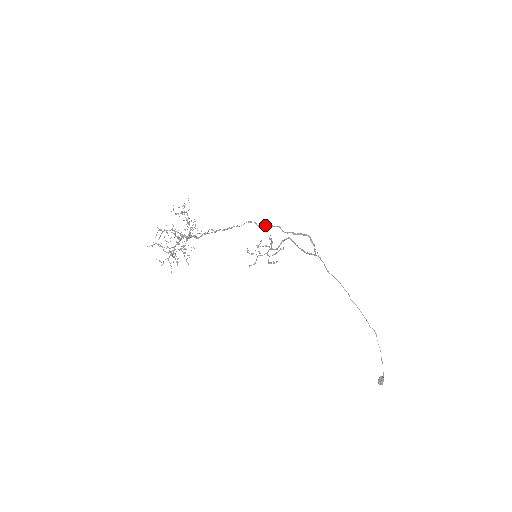
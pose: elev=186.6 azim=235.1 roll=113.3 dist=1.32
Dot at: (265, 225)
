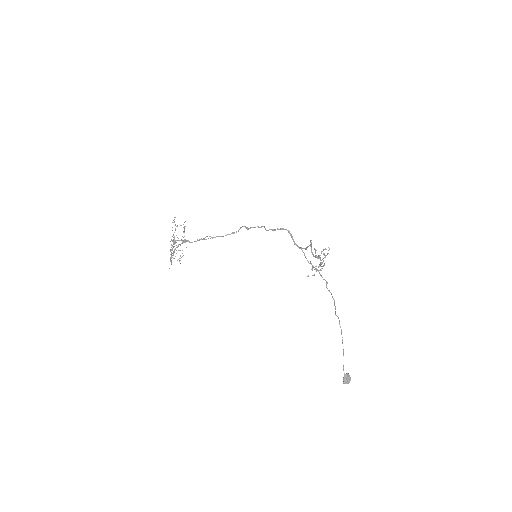
Dot at: (251, 227)
